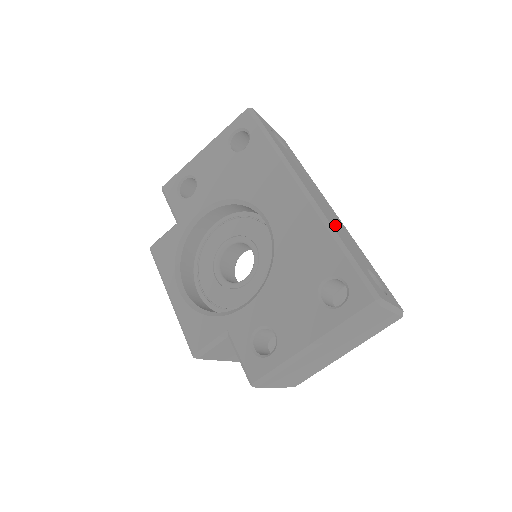
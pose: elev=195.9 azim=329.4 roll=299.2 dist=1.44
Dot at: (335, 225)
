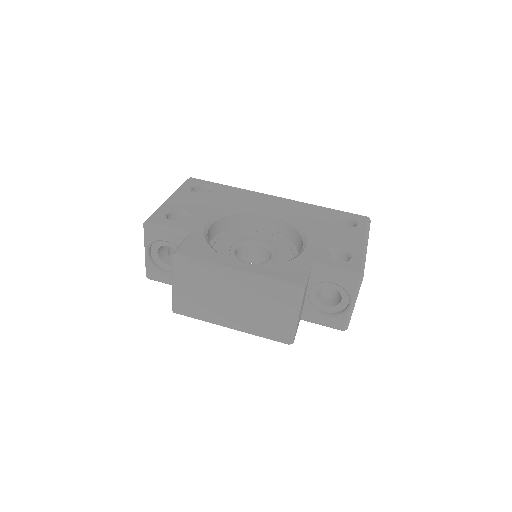
Dot at: occluded
